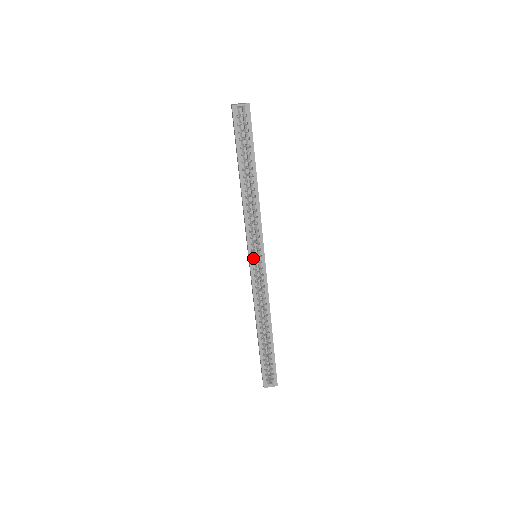
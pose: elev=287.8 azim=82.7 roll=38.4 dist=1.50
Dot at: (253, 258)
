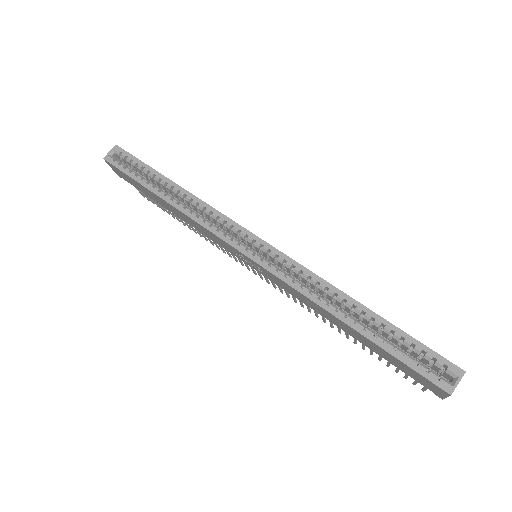
Dot at: (241, 246)
